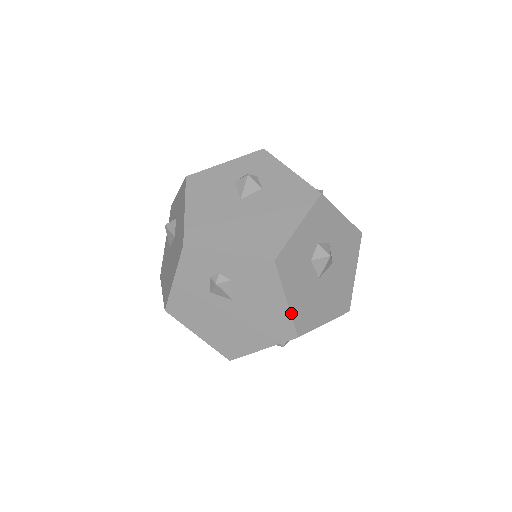
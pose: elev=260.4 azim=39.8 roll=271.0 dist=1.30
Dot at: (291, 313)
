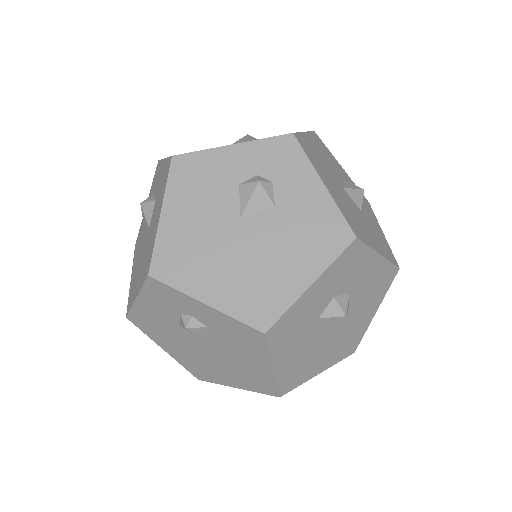
Dot at: (276, 378)
